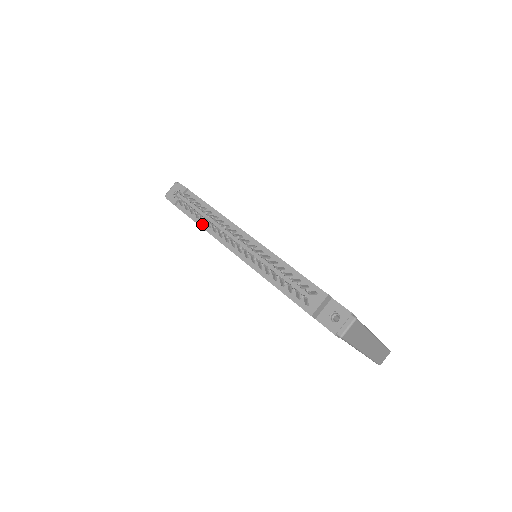
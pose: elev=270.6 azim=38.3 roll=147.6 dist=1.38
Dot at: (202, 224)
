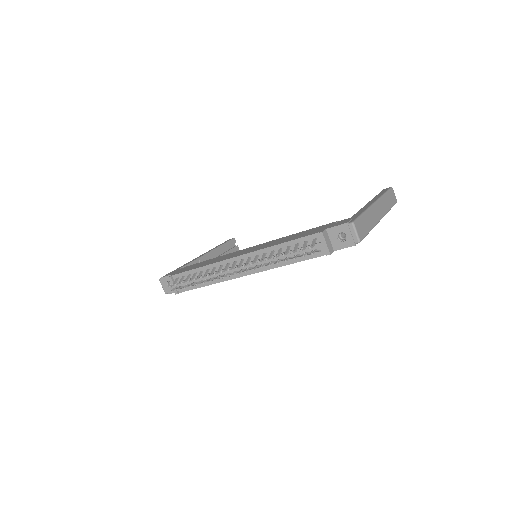
Dot at: (207, 283)
